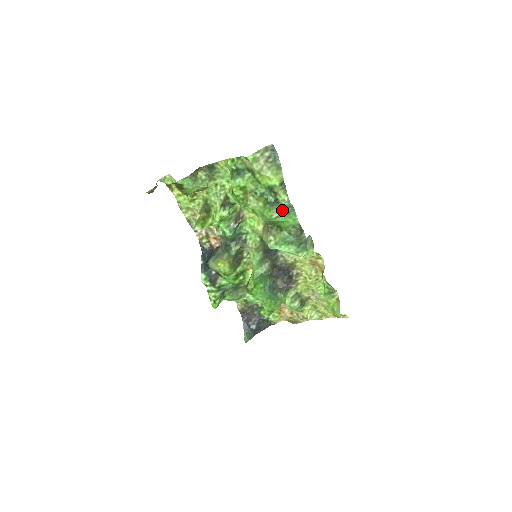
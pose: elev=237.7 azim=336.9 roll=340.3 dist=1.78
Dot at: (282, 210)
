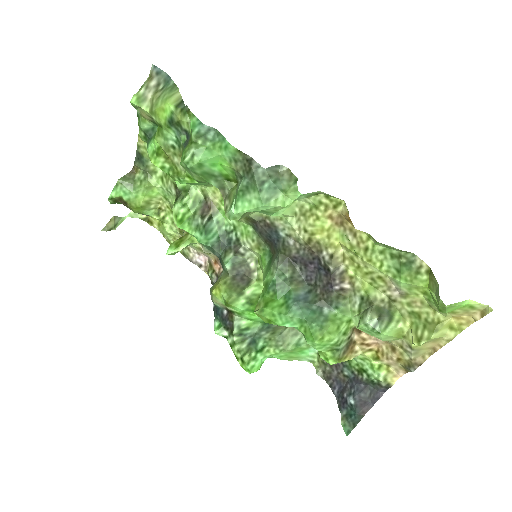
Dot at: (199, 143)
